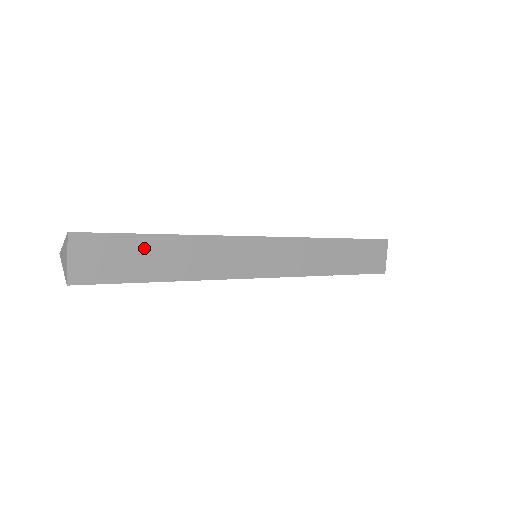
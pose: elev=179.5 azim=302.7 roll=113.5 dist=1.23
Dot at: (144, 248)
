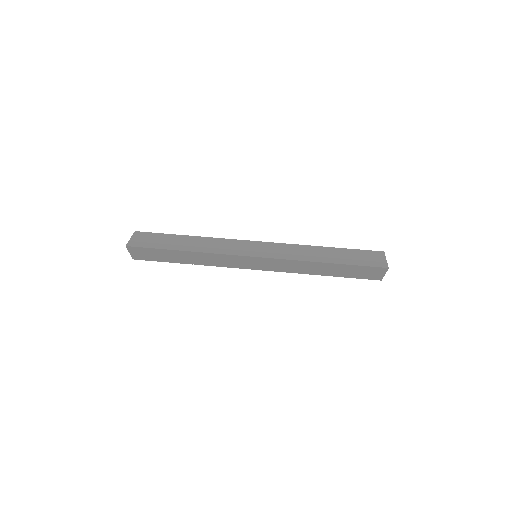
Dot at: (170, 253)
